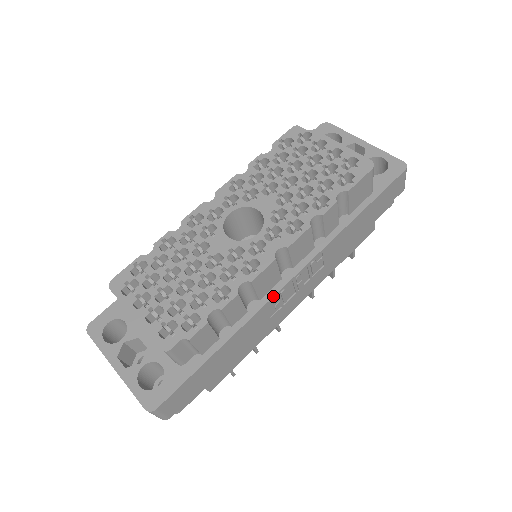
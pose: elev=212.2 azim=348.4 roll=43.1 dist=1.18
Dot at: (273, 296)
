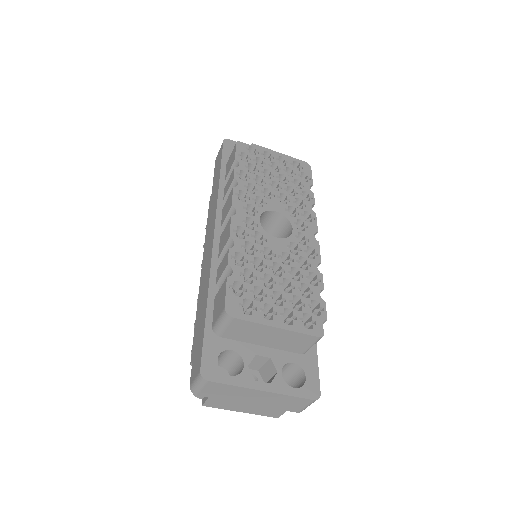
Dot at: occluded
